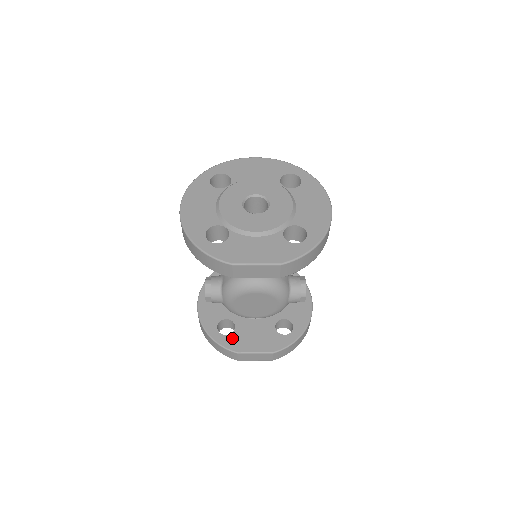
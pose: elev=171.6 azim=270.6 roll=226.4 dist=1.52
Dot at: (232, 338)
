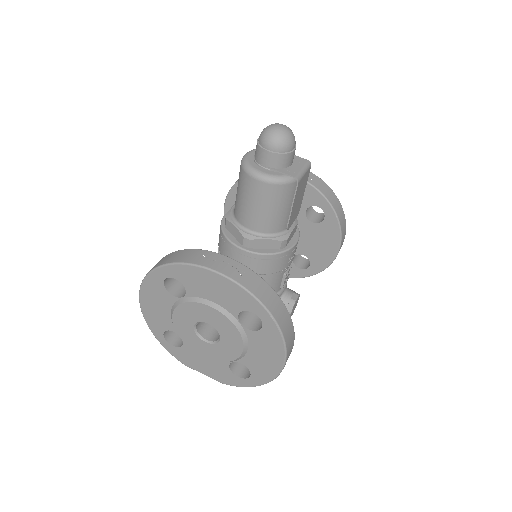
Dot at: occluded
